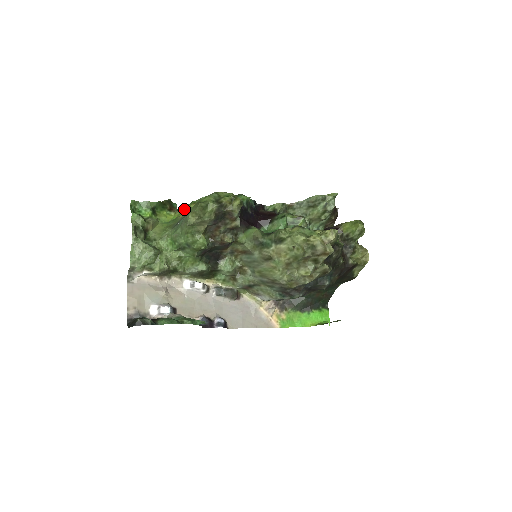
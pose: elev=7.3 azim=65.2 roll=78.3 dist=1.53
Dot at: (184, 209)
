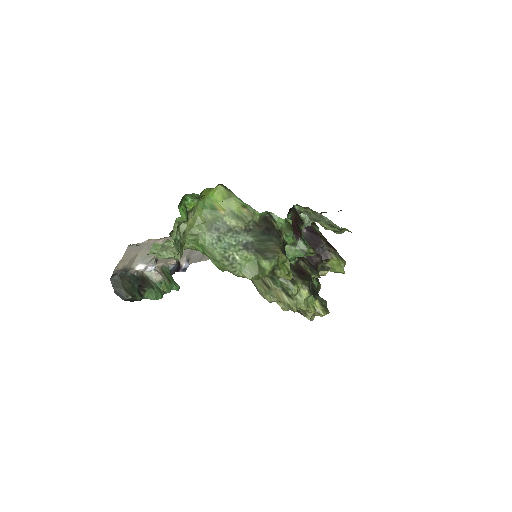
Dot at: (228, 191)
